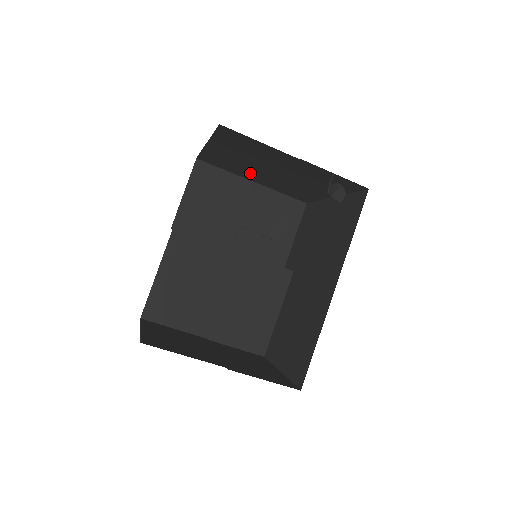
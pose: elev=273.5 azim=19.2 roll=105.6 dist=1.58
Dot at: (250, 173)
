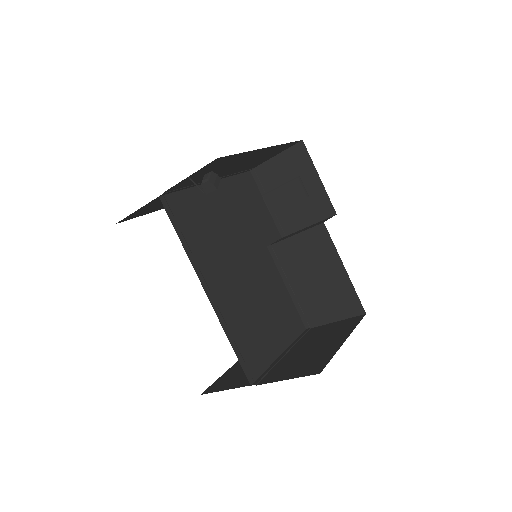
Dot at: occluded
